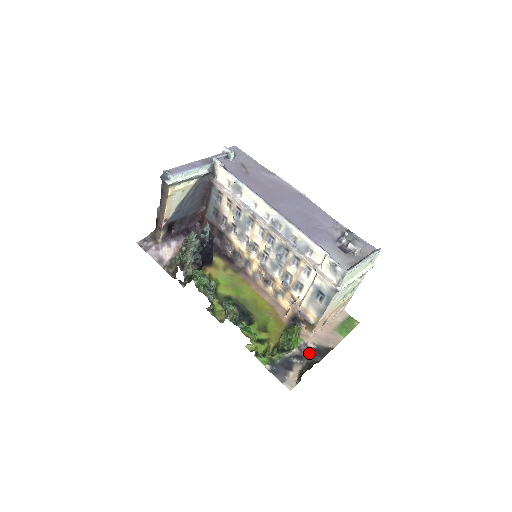
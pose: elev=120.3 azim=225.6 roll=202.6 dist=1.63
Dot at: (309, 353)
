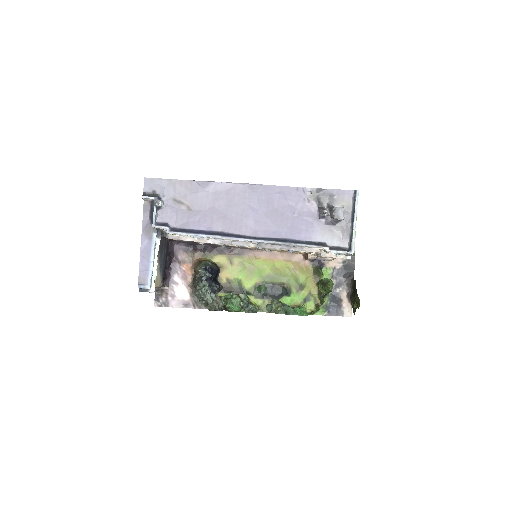
Dot at: (342, 275)
